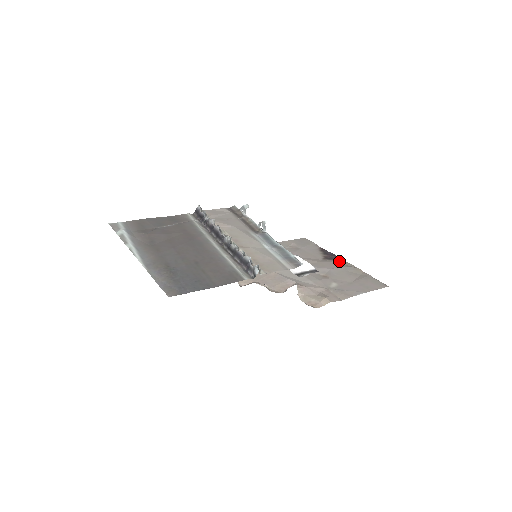
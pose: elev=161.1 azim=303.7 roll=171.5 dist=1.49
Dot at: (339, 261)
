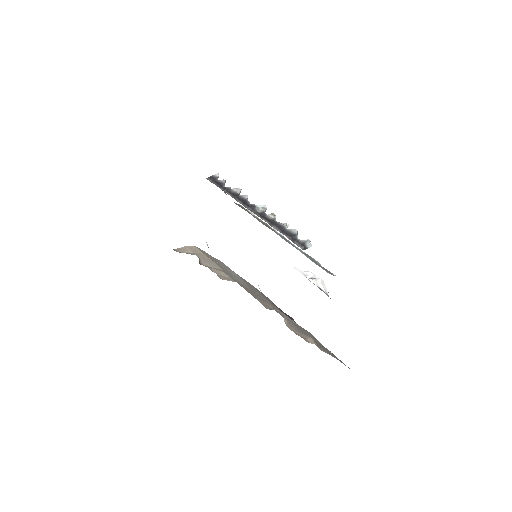
Dot at: occluded
